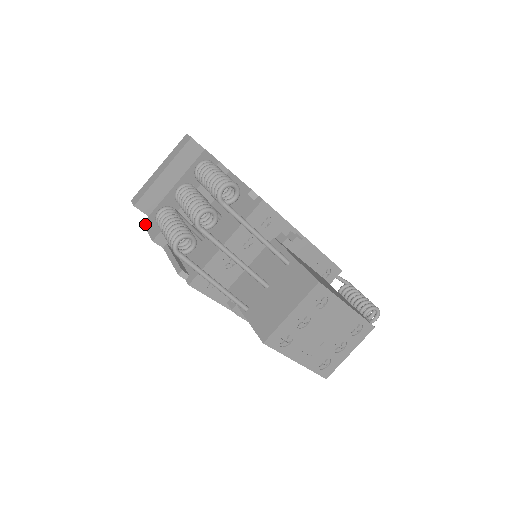
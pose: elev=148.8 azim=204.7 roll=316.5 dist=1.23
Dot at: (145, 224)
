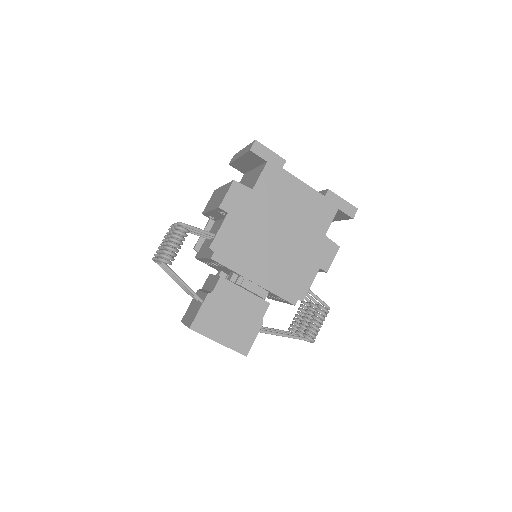
Dot at: (213, 193)
